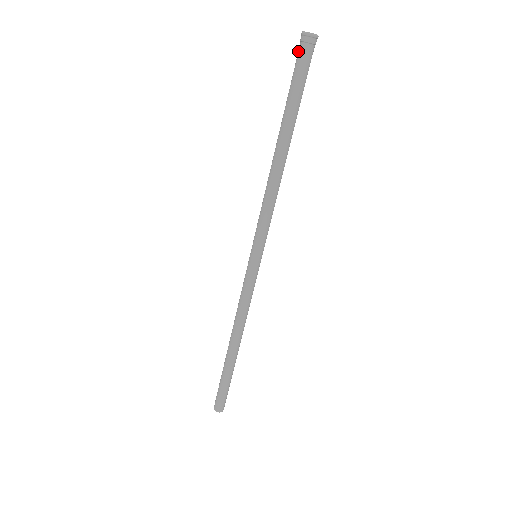
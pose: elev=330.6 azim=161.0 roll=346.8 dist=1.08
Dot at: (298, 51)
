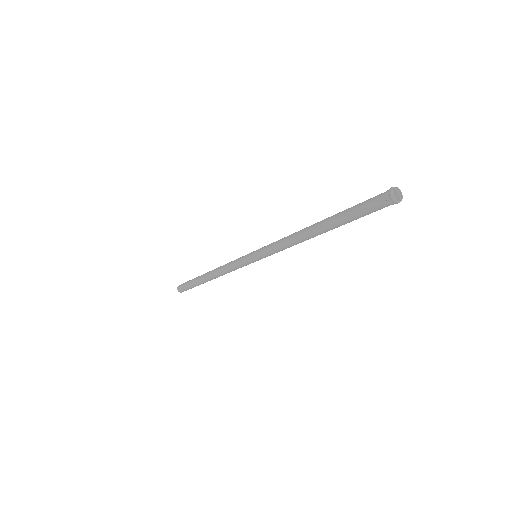
Dot at: (378, 195)
